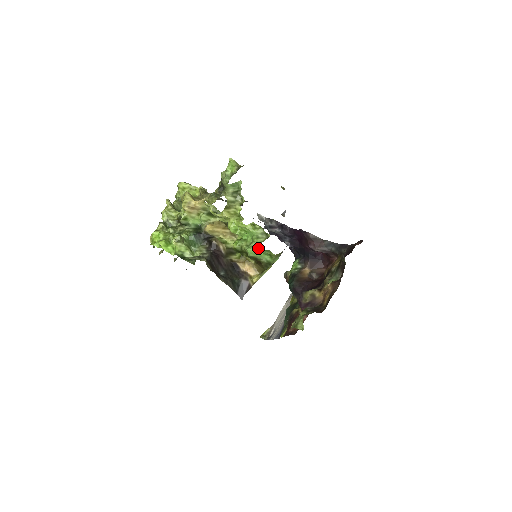
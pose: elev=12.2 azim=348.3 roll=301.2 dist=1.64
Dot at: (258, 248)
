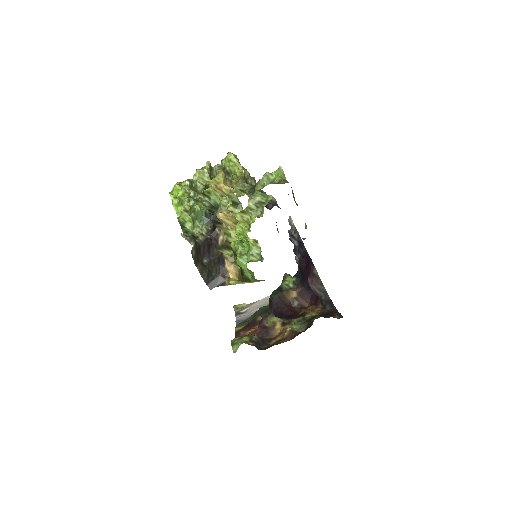
Dot at: (246, 263)
